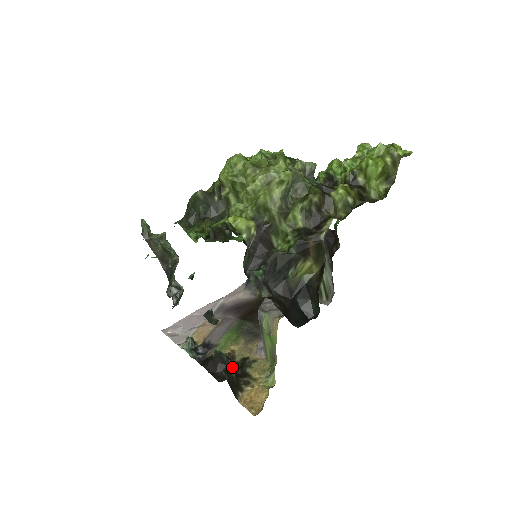
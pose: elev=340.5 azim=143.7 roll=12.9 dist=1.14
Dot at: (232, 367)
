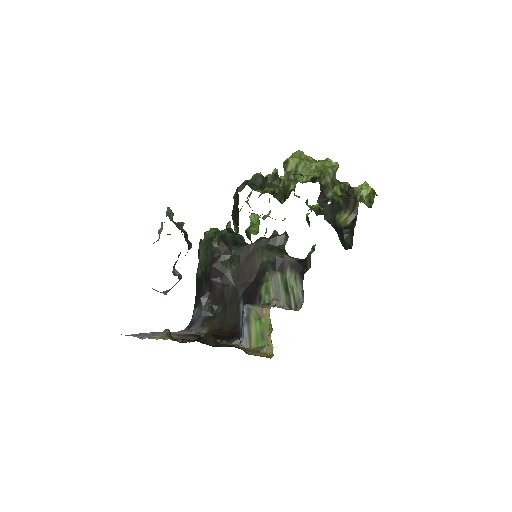
Dot at: occluded
